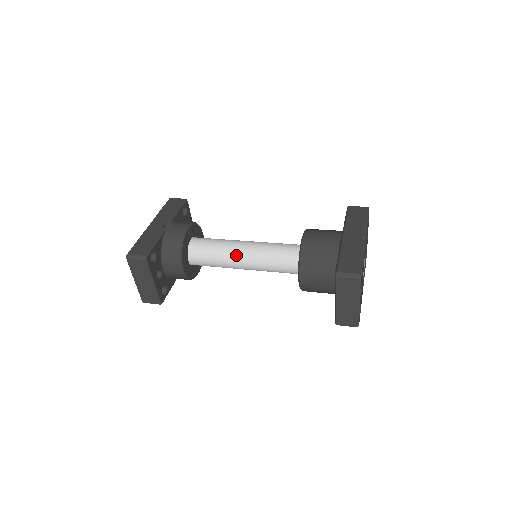
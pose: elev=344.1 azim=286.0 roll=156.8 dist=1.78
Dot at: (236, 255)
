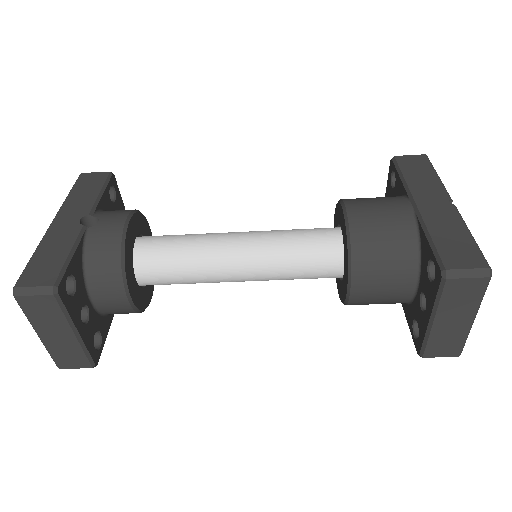
Dot at: (225, 259)
